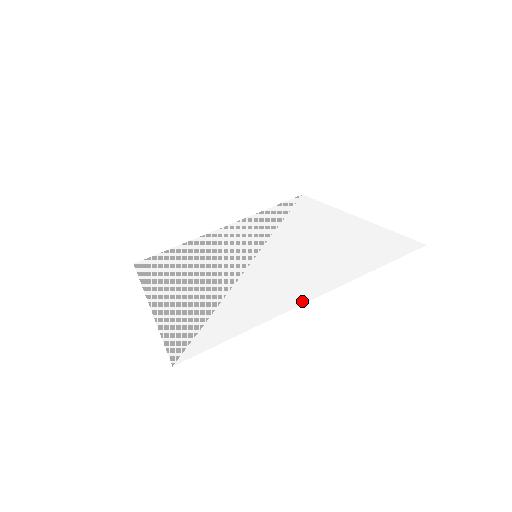
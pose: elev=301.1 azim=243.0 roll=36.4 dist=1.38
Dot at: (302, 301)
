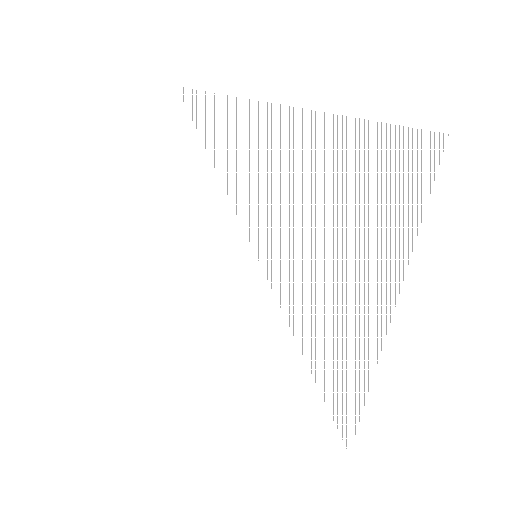
Dot at: (386, 317)
